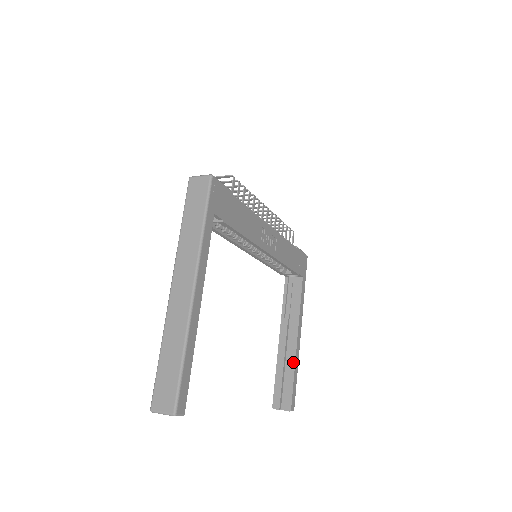
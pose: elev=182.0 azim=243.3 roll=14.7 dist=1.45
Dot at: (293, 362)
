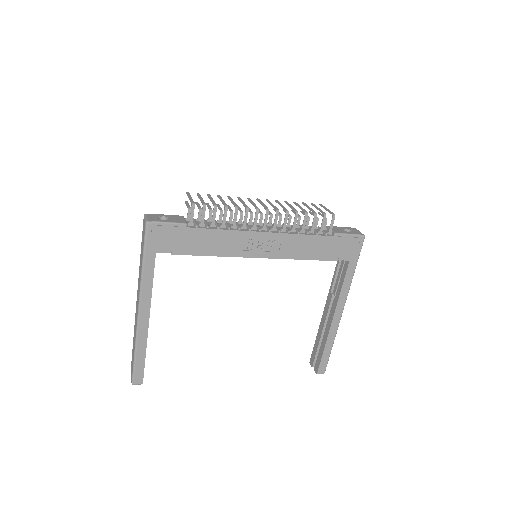
Dot at: (326, 337)
